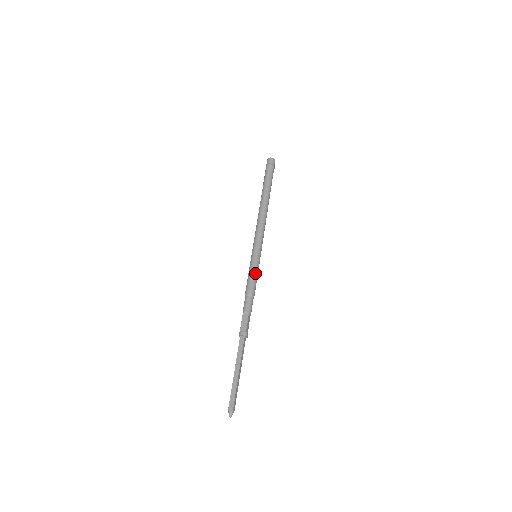
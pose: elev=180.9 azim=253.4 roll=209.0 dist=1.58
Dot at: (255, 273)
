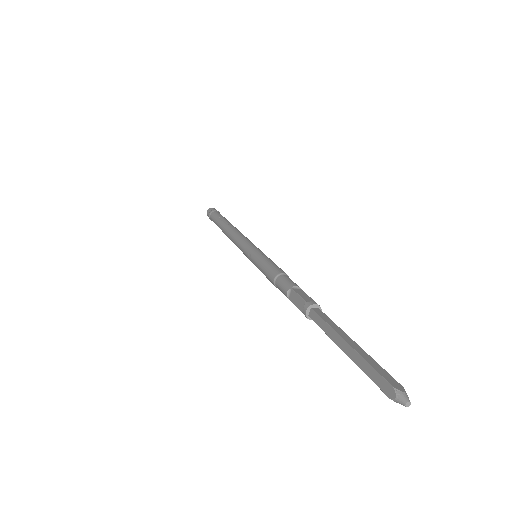
Dot at: (273, 262)
